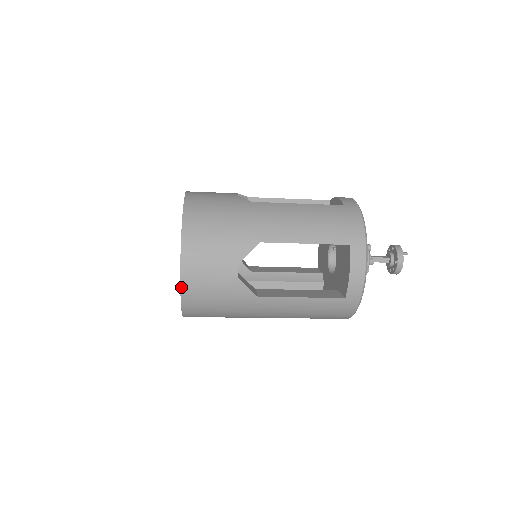
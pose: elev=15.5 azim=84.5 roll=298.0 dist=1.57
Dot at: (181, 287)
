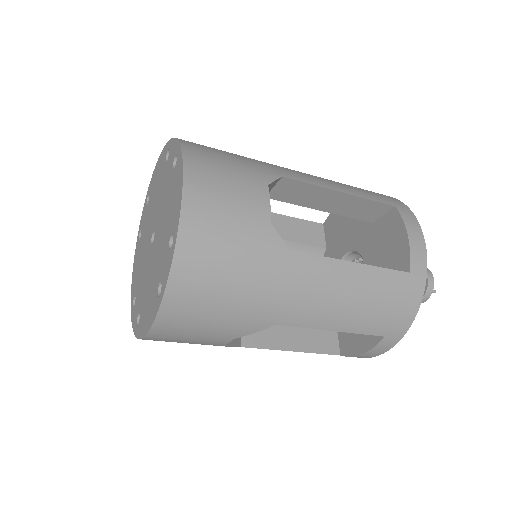
Dot at: occluded
